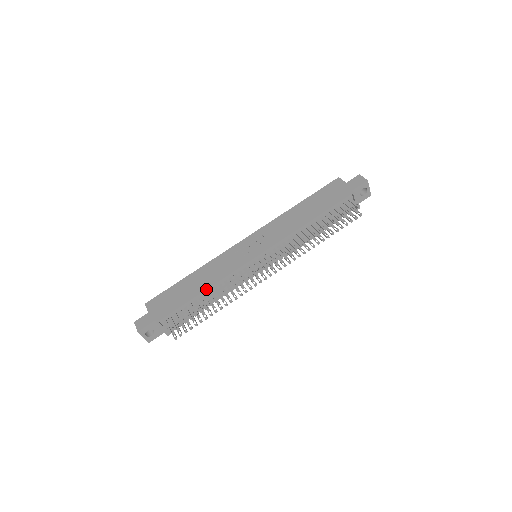
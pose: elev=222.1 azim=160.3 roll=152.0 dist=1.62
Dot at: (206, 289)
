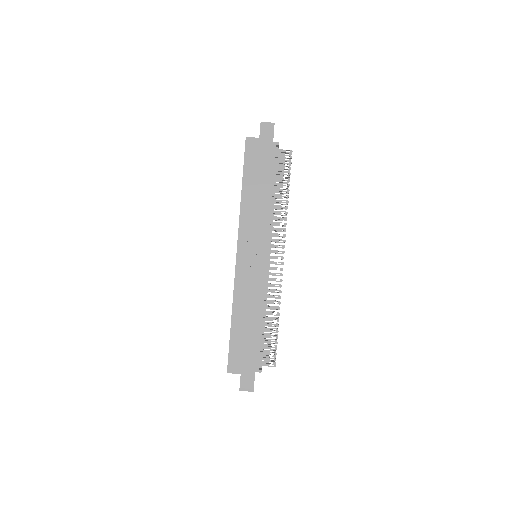
Dot at: occluded
